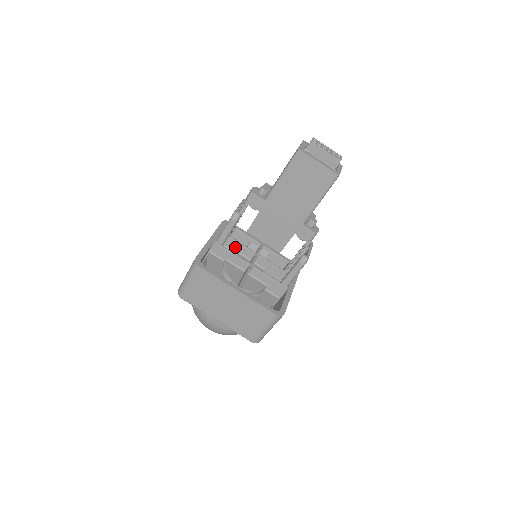
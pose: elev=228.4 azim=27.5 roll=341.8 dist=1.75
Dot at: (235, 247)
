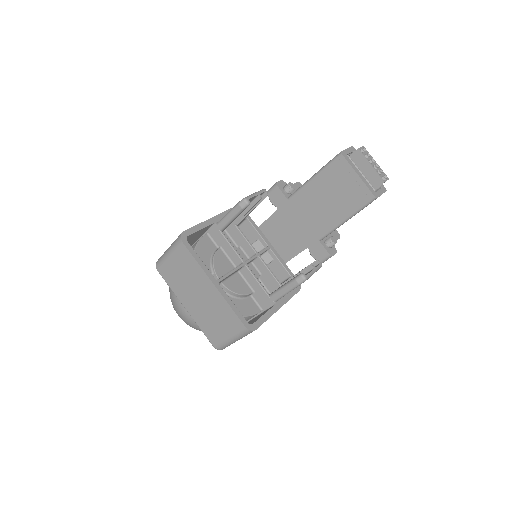
Dot at: (238, 238)
